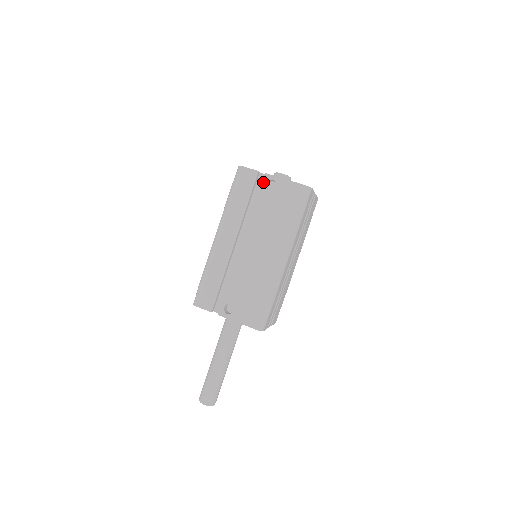
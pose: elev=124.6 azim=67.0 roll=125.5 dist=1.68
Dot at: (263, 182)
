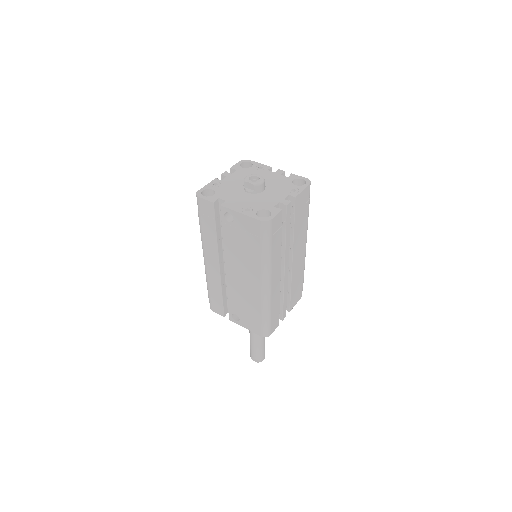
Dot at: (221, 214)
